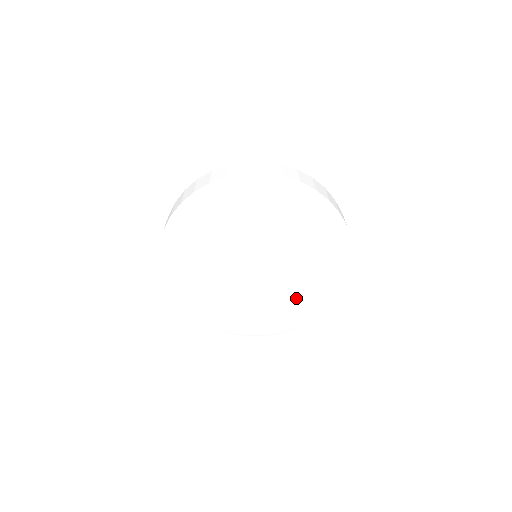
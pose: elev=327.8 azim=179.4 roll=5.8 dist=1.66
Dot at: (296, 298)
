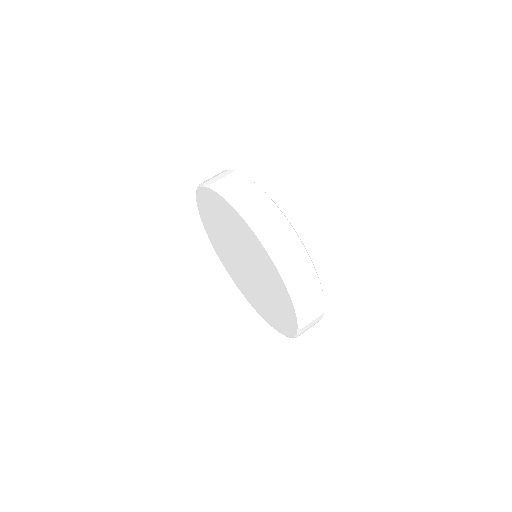
Dot at: (257, 300)
